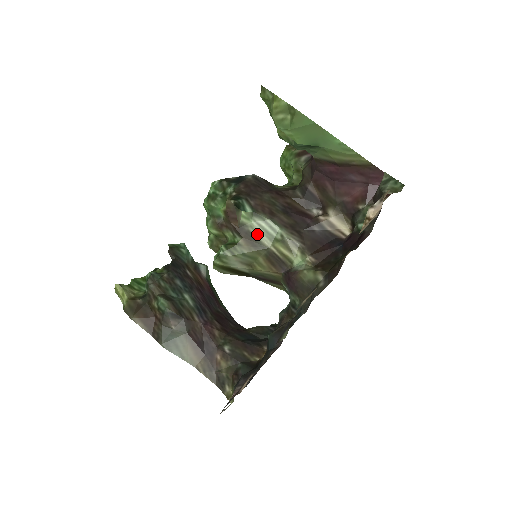
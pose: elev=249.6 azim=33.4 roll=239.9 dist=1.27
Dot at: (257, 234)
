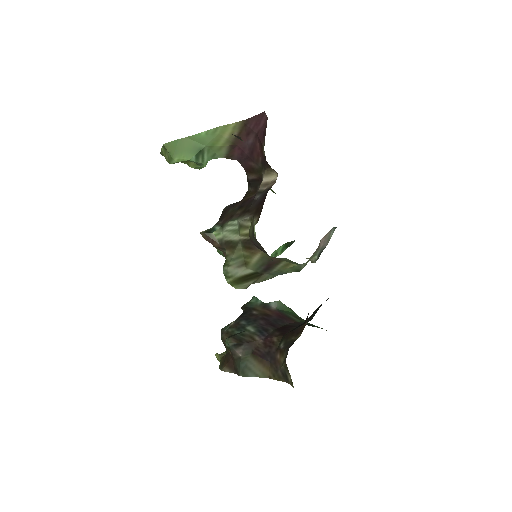
Dot at: (229, 238)
